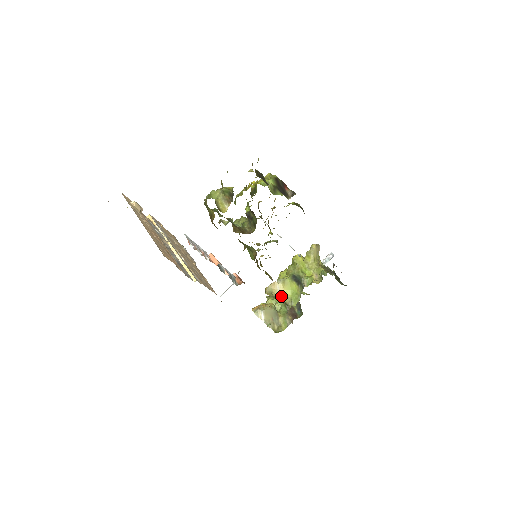
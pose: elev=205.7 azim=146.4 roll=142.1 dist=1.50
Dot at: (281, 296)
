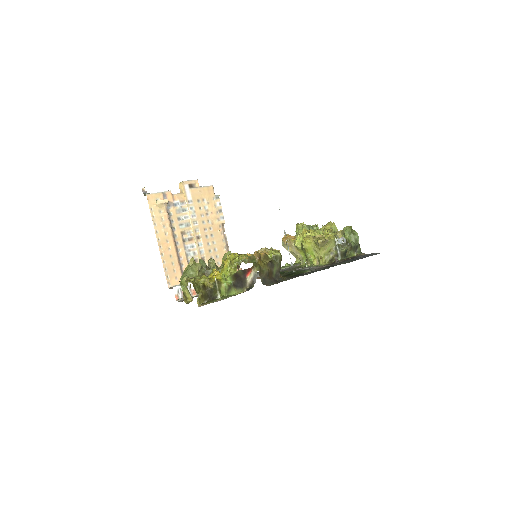
Dot at: (296, 253)
